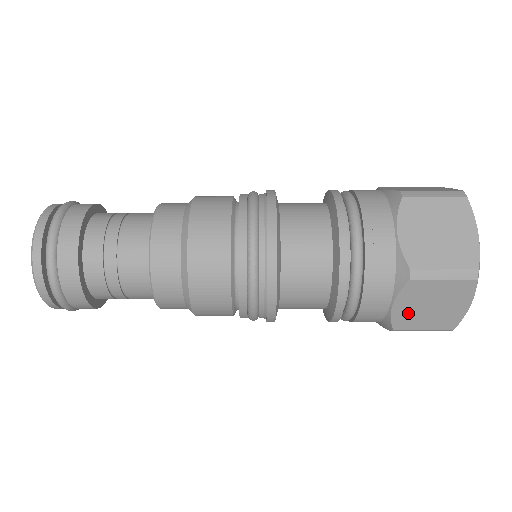
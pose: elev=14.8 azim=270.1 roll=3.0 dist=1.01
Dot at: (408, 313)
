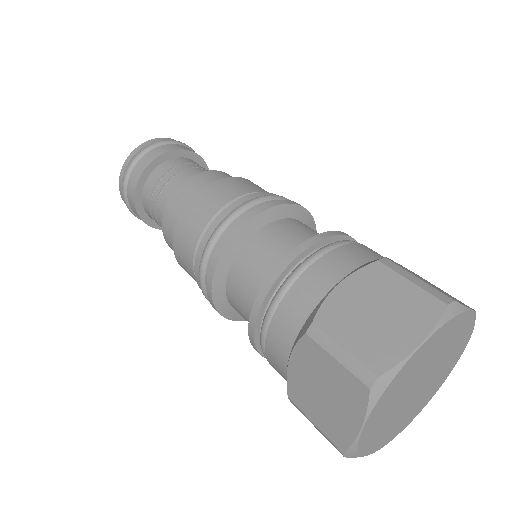
Dot at: occluded
